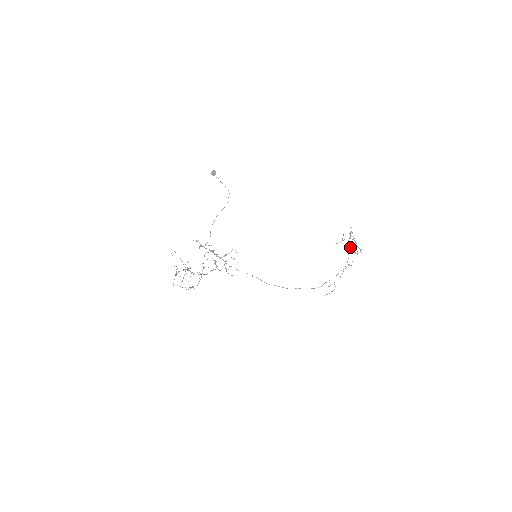
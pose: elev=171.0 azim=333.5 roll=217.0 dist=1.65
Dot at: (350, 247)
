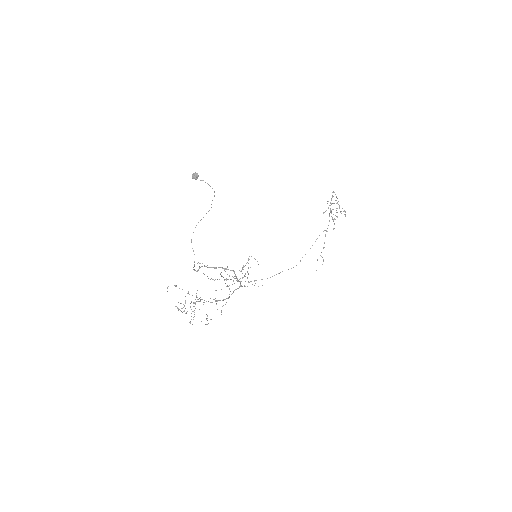
Dot at: (331, 213)
